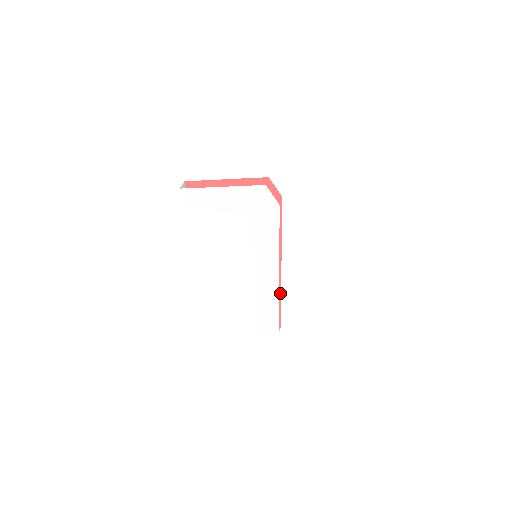
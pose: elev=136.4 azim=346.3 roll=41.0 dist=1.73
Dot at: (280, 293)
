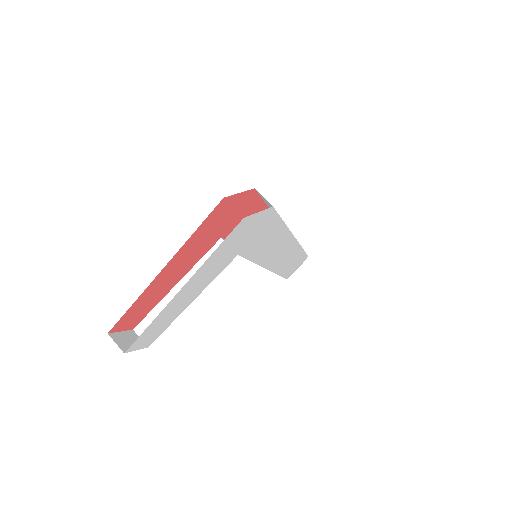
Dot at: occluded
